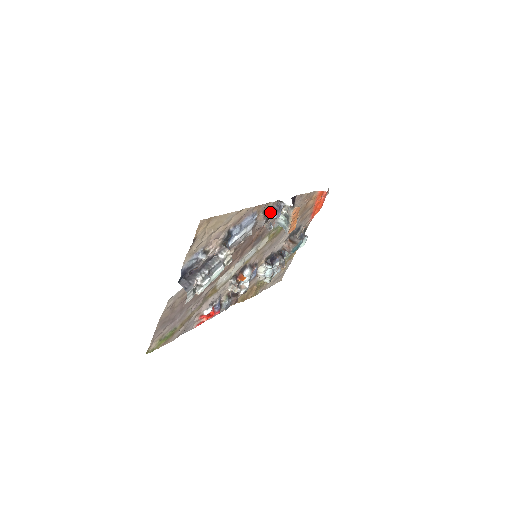
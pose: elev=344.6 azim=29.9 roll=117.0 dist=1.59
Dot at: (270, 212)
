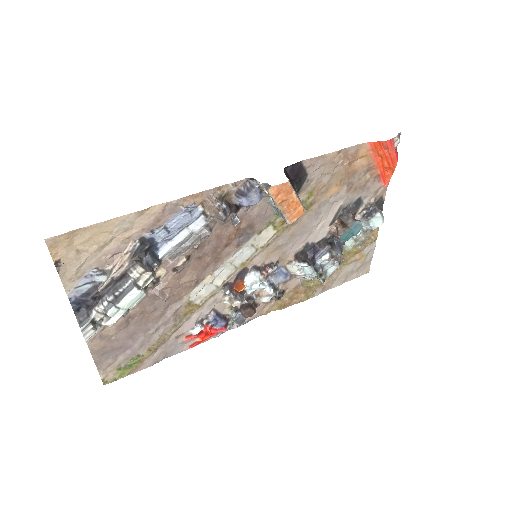
Dot at: (235, 198)
